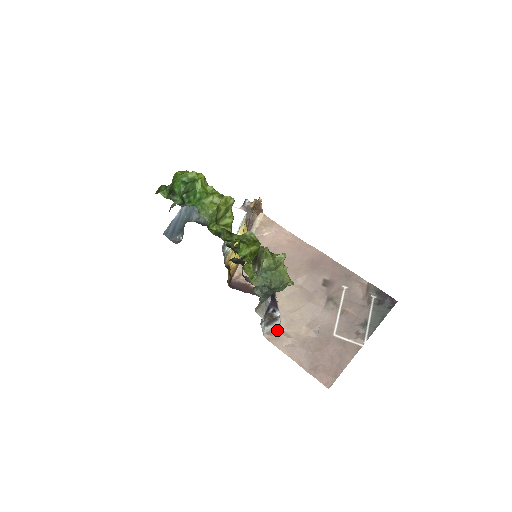
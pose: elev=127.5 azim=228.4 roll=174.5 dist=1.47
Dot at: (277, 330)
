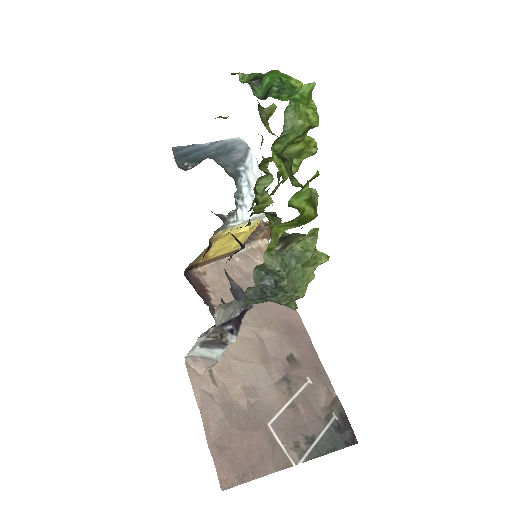
Dot at: (209, 362)
